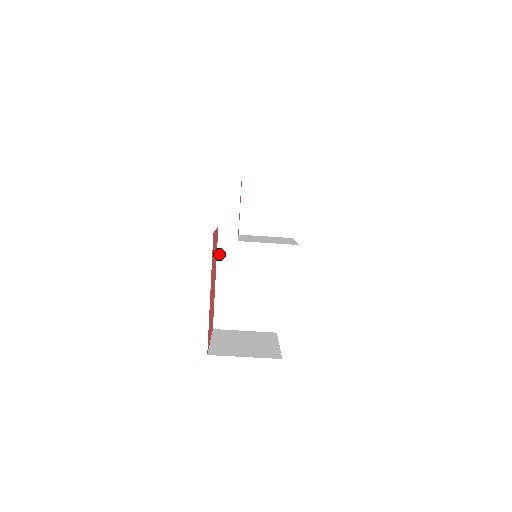
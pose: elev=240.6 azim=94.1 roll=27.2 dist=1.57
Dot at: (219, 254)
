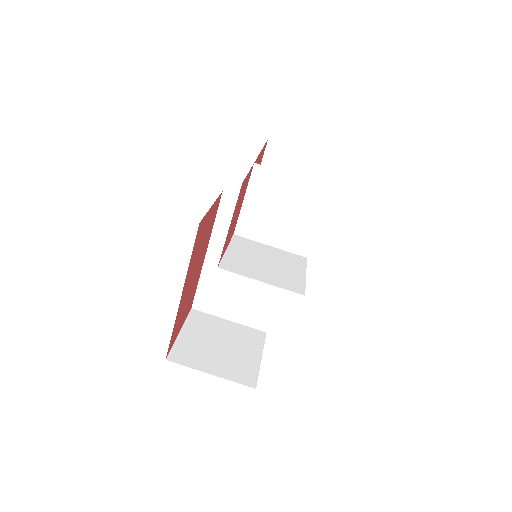
Dot at: (216, 226)
